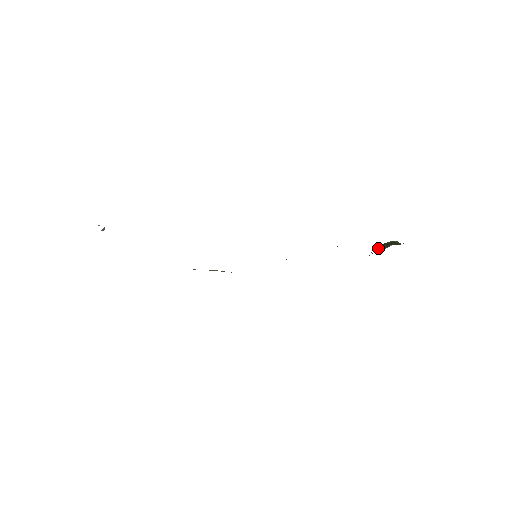
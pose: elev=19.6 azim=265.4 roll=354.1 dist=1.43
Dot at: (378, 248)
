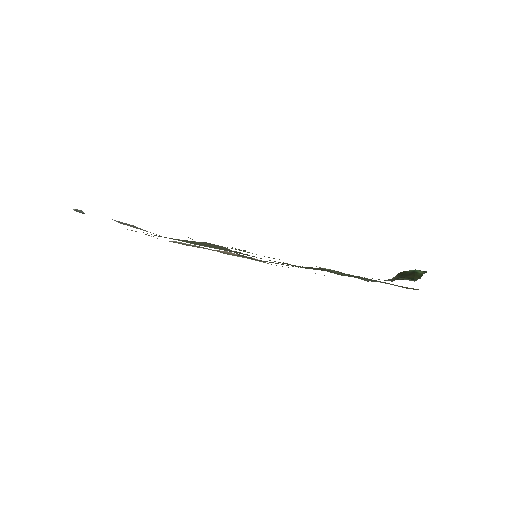
Dot at: occluded
